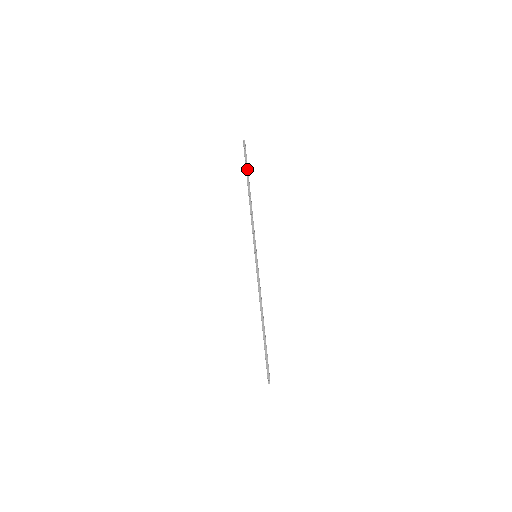
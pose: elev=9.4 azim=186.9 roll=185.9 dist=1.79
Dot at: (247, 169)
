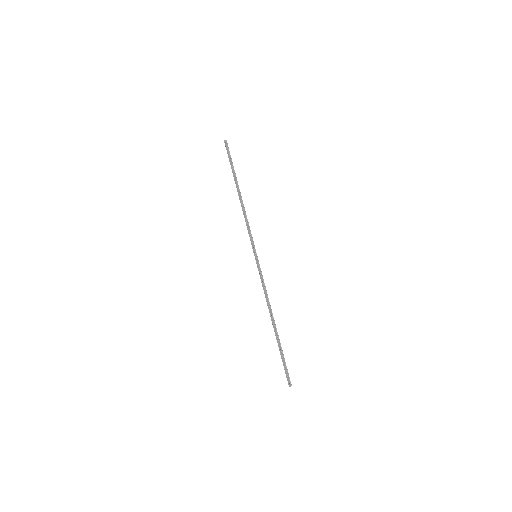
Dot at: (232, 169)
